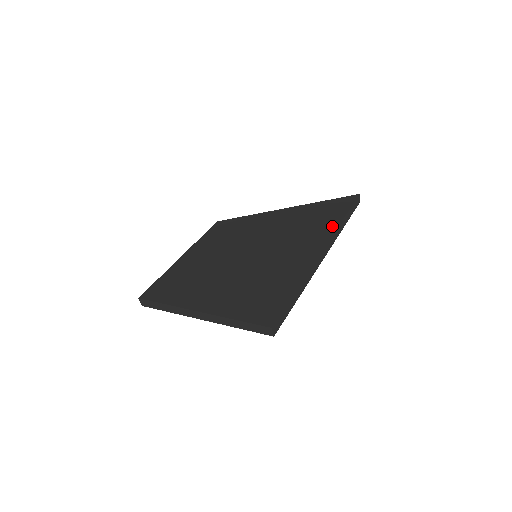
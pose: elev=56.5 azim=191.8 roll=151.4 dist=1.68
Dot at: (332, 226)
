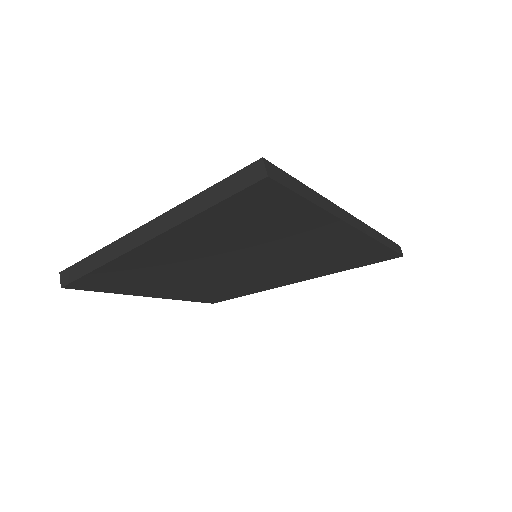
Dot at: occluded
